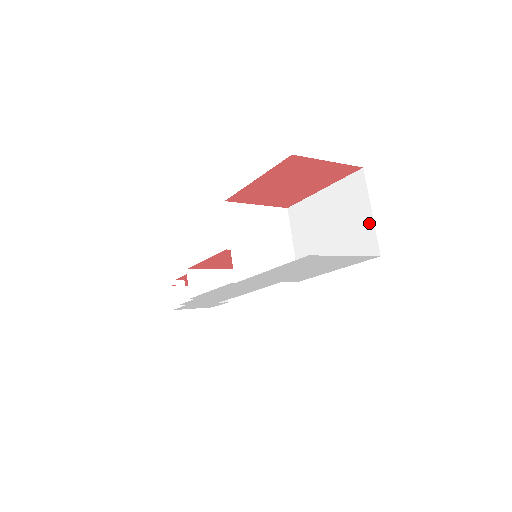
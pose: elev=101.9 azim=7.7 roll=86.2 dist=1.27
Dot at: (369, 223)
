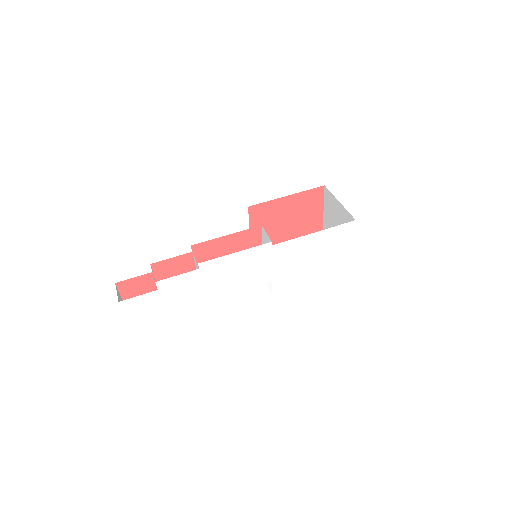
Dot at: occluded
